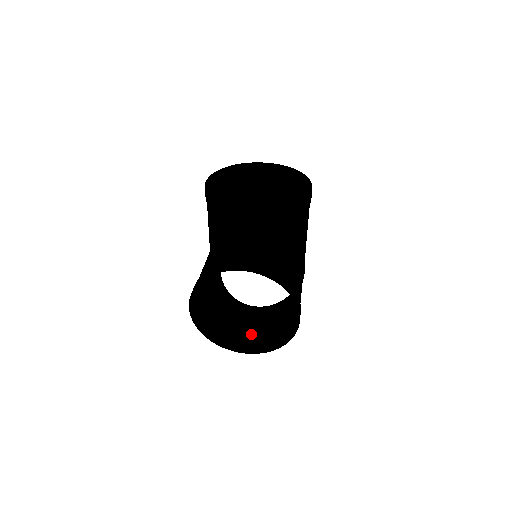
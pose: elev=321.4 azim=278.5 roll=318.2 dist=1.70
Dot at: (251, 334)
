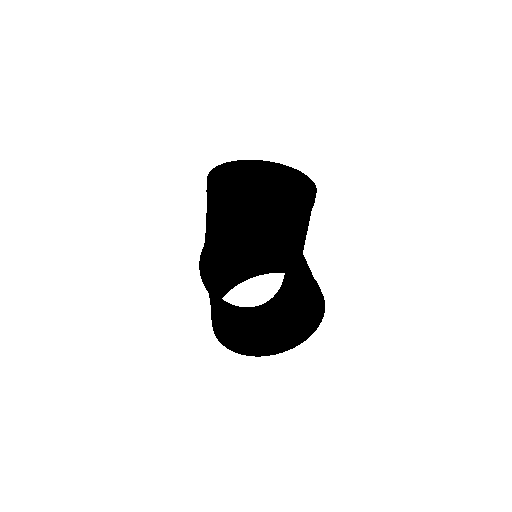
Dot at: (261, 336)
